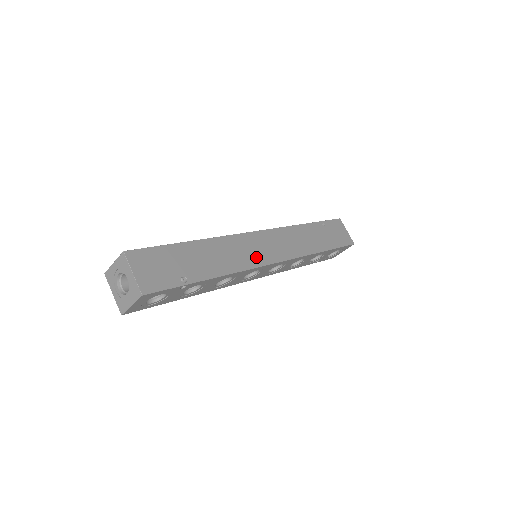
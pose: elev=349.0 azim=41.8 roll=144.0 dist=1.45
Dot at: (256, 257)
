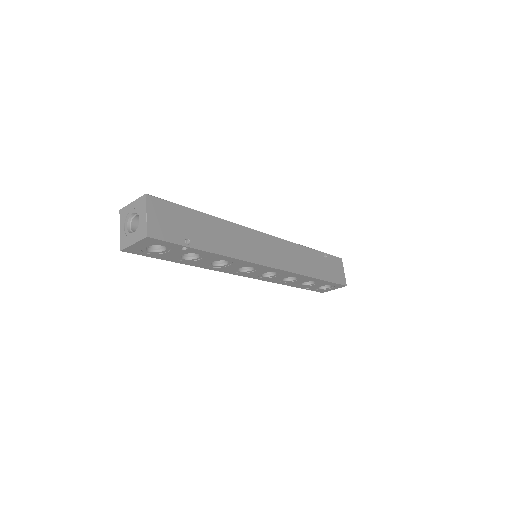
Dot at: (256, 254)
